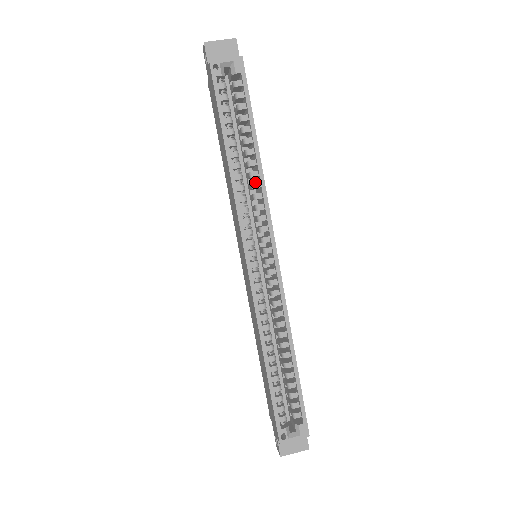
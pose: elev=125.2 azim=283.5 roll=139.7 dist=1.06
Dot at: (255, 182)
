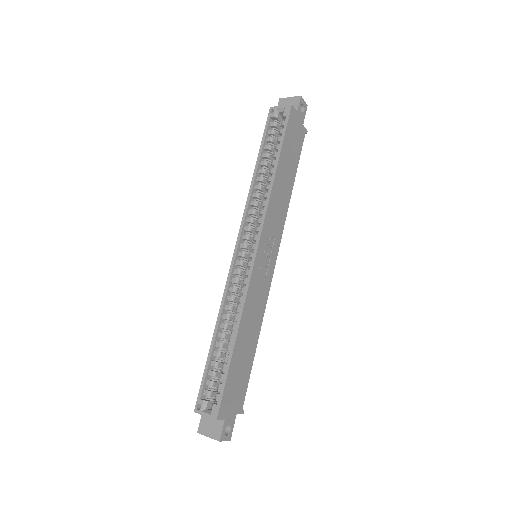
Dot at: (266, 193)
